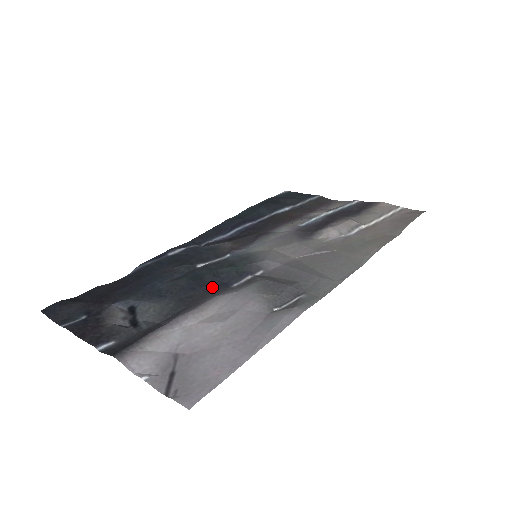
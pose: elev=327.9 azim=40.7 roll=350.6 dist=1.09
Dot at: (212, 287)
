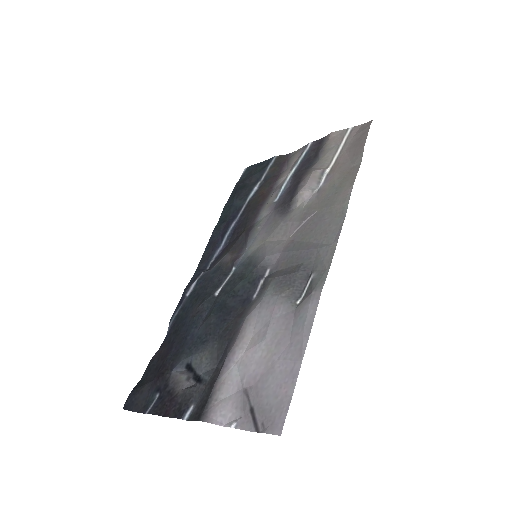
Dot at: (238, 309)
